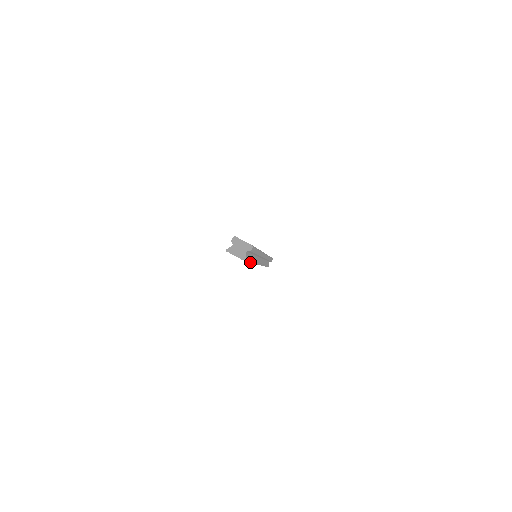
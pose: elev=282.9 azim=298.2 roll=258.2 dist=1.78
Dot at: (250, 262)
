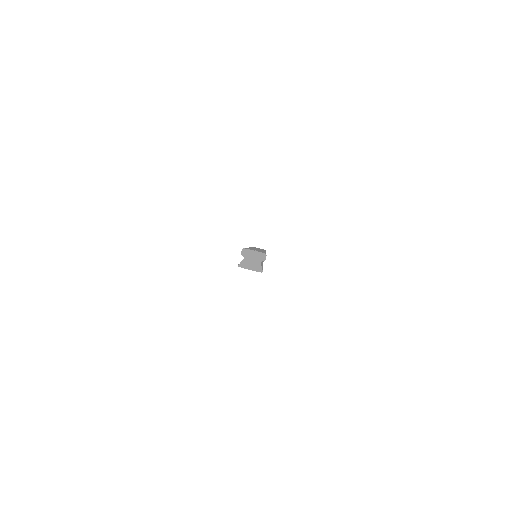
Dot at: occluded
